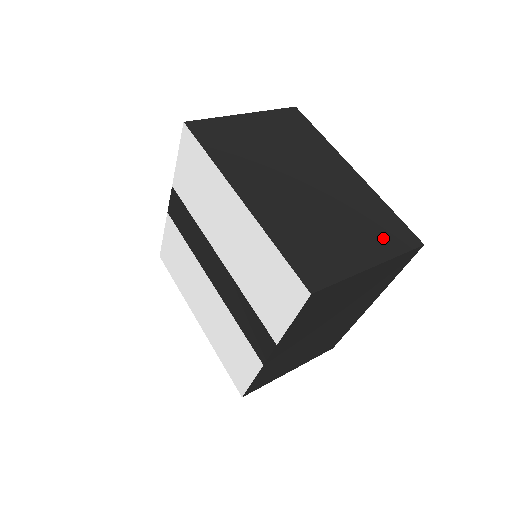
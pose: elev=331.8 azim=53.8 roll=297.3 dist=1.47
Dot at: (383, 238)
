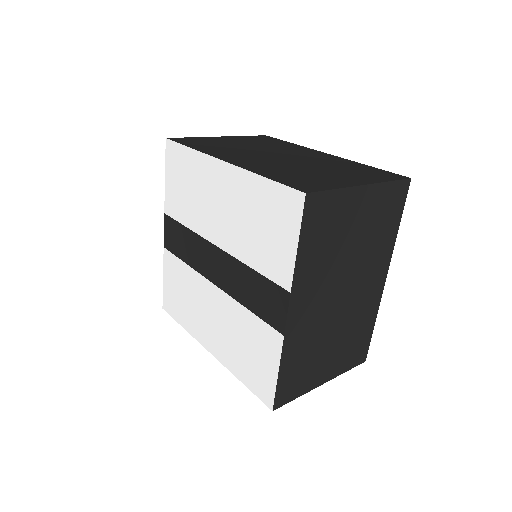
Dot at: (368, 175)
